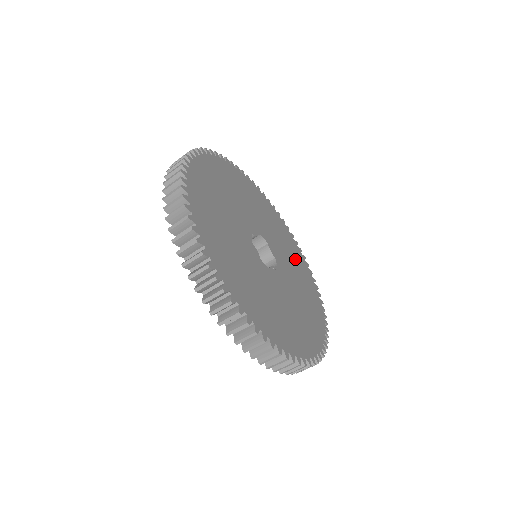
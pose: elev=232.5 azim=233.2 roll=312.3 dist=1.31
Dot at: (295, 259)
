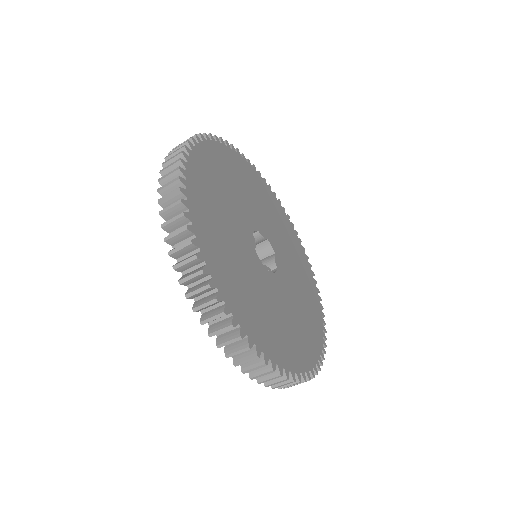
Dot at: (307, 295)
